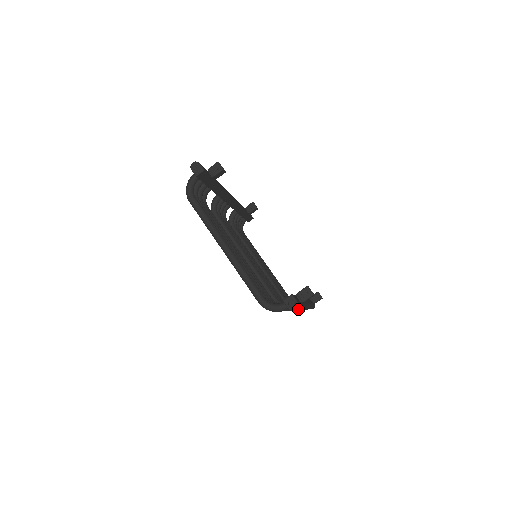
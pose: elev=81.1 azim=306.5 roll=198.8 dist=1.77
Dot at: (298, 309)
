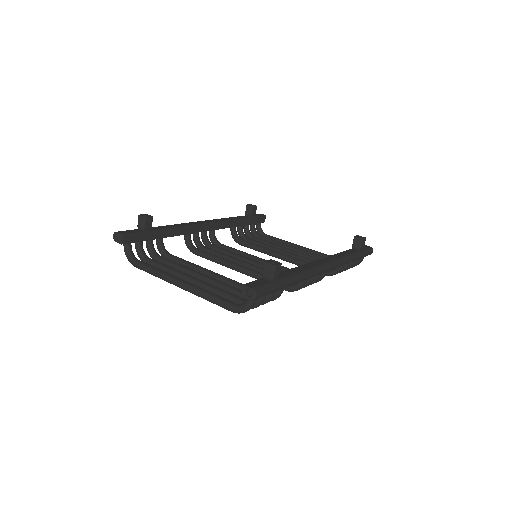
Dot at: (267, 291)
